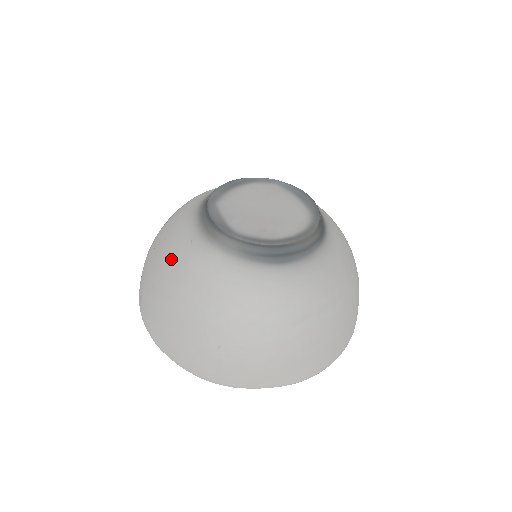
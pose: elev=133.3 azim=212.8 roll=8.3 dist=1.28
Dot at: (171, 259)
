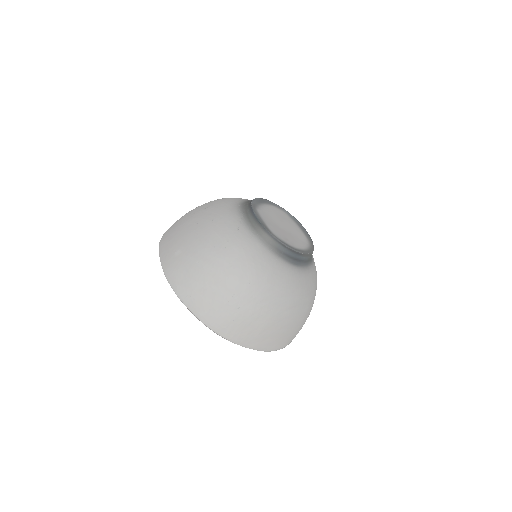
Dot at: (219, 236)
